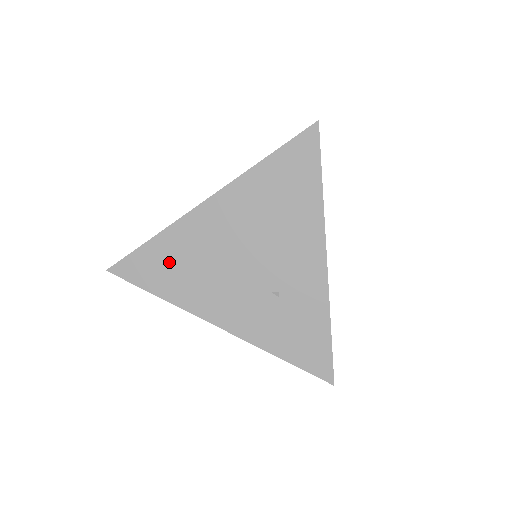
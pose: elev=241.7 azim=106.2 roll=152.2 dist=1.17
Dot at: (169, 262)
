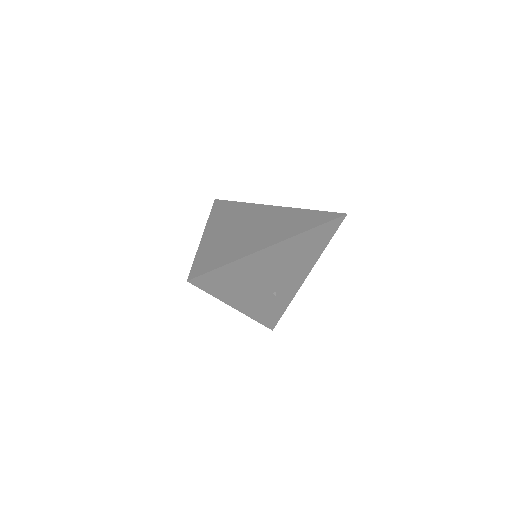
Dot at: (230, 277)
